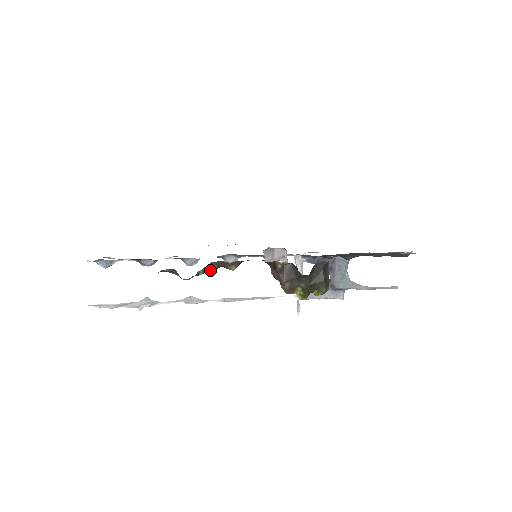
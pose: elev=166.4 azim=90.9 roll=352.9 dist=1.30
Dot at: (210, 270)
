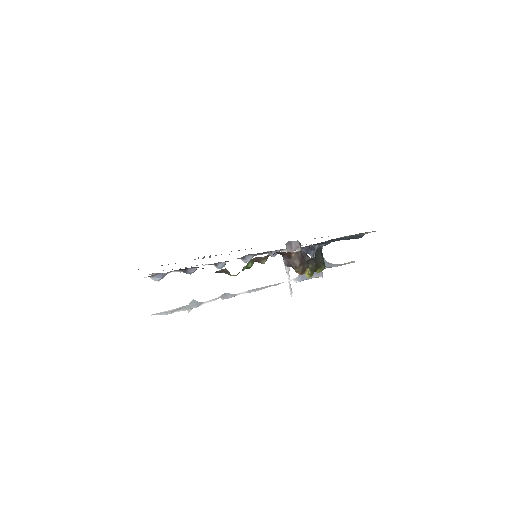
Dot at: (250, 265)
